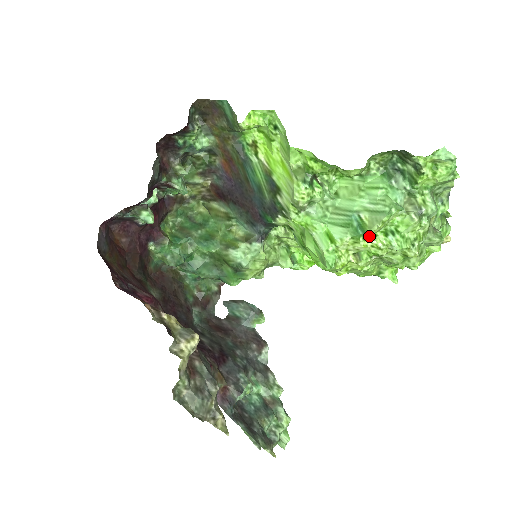
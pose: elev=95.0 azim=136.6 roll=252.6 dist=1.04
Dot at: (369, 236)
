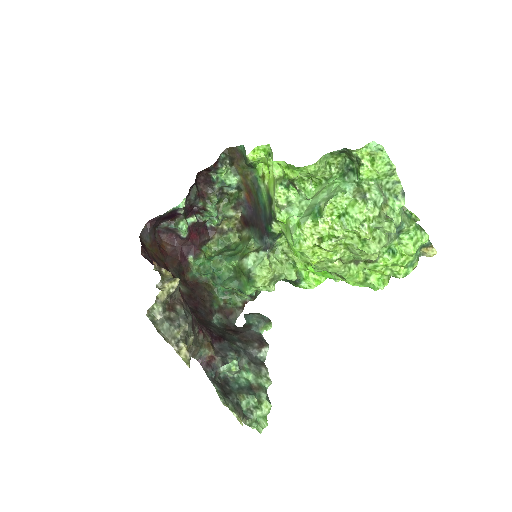
Dot at: (325, 219)
